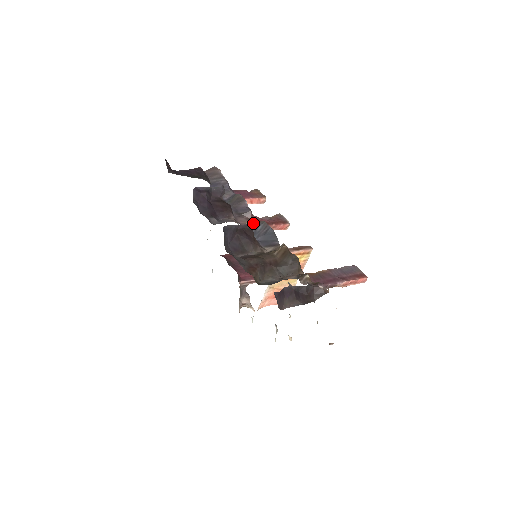
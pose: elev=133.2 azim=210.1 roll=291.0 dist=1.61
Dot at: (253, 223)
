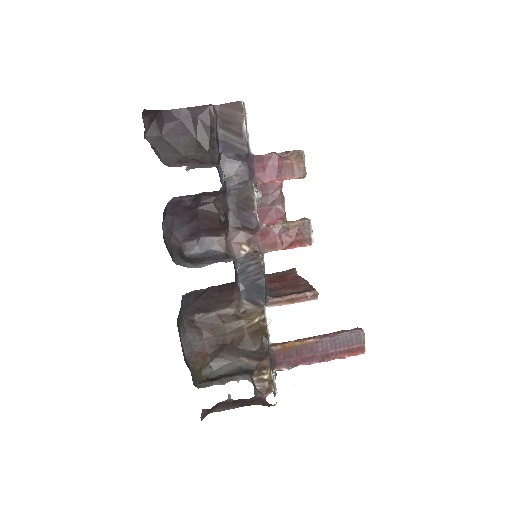
Dot at: occluded
